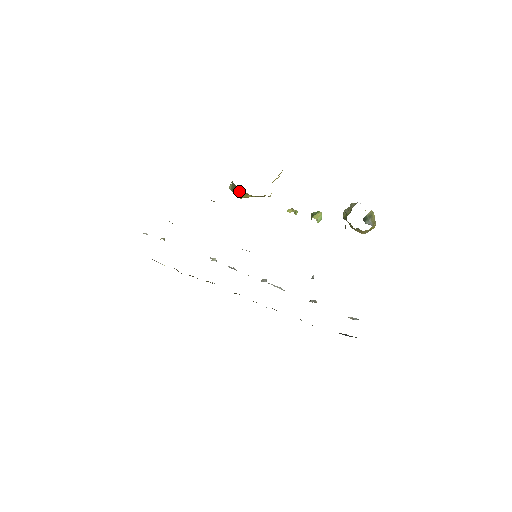
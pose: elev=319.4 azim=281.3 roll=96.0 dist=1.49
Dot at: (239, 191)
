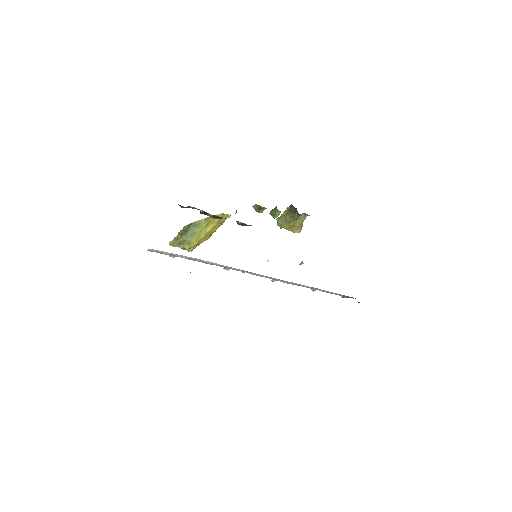
Dot at: (198, 228)
